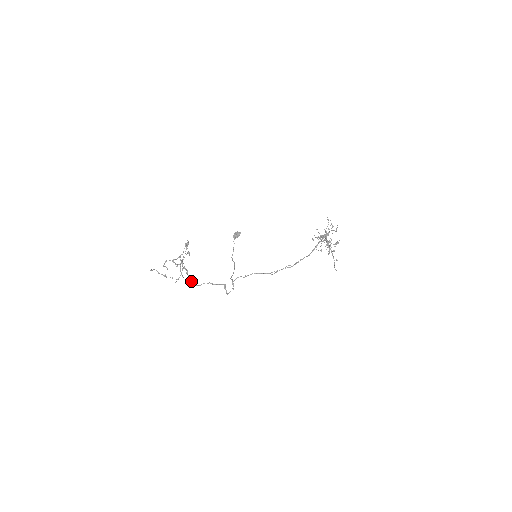
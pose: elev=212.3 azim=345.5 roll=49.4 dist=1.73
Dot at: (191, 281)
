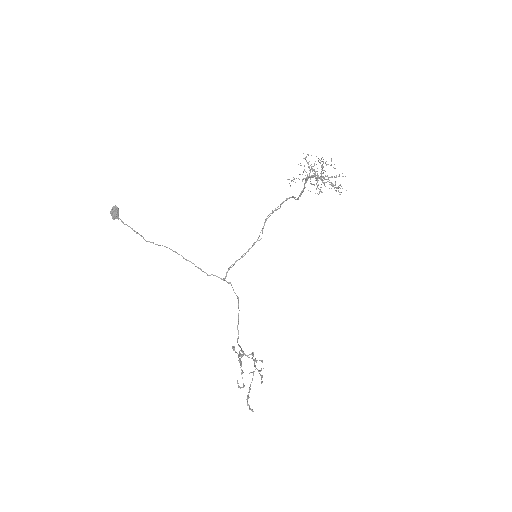
Dot at: (253, 353)
